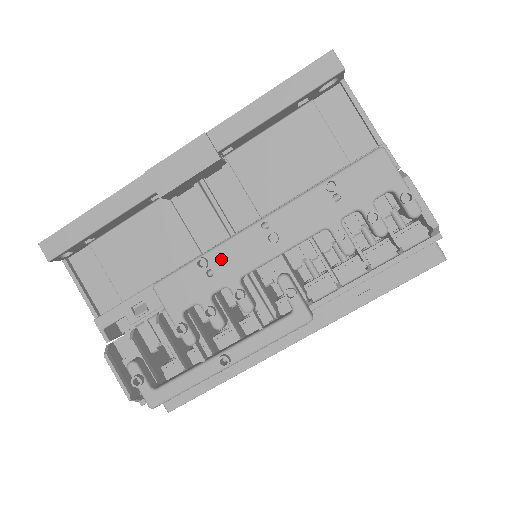
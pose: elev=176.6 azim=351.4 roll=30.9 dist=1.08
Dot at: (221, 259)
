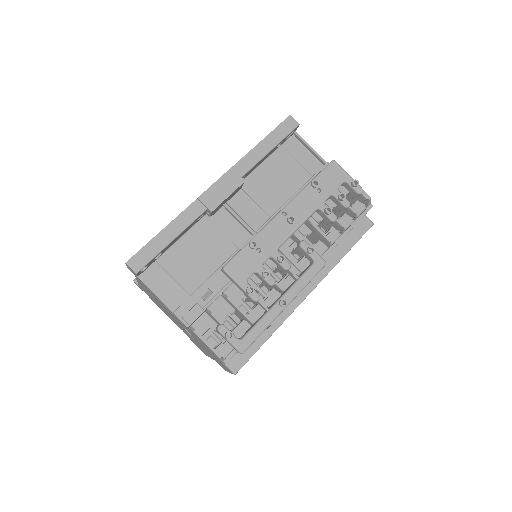
Dot at: (263, 240)
